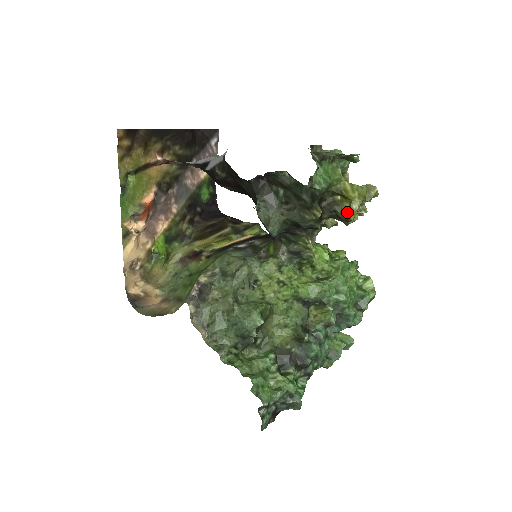
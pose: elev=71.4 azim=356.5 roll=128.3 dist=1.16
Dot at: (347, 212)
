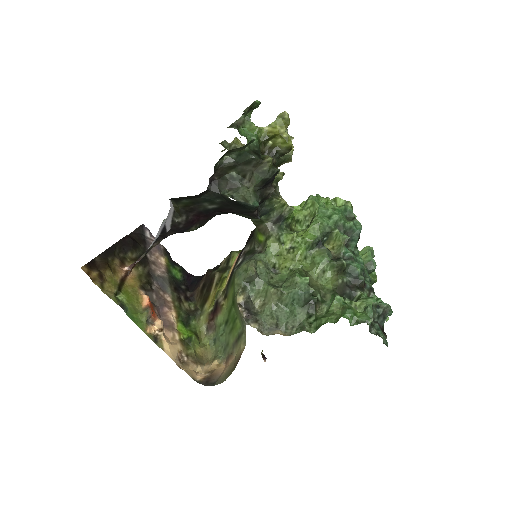
Dot at: (284, 144)
